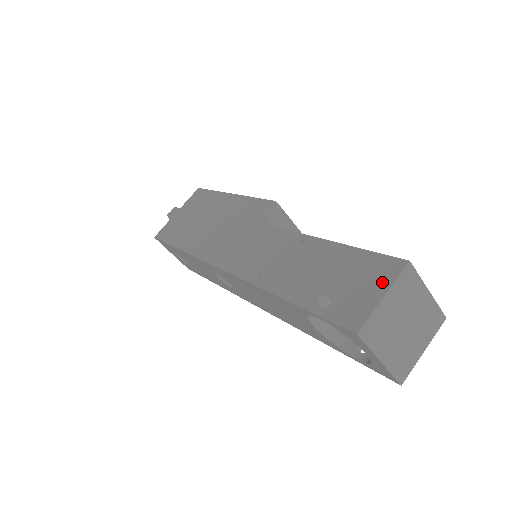
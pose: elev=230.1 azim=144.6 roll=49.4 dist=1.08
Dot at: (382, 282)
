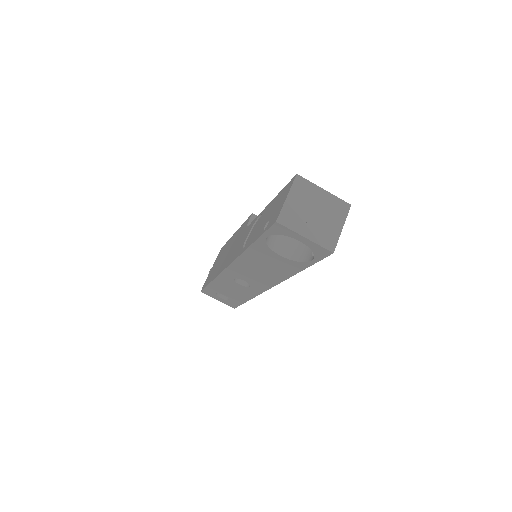
Dot at: (286, 193)
